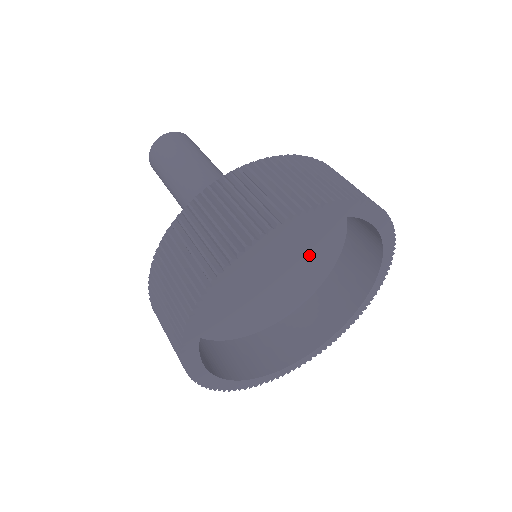
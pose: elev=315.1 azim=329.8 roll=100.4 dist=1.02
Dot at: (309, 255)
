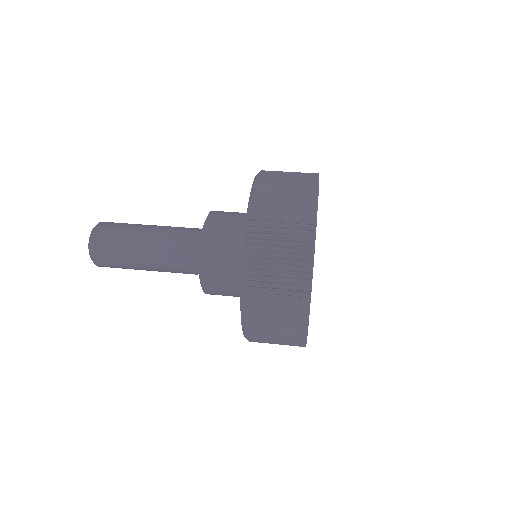
Dot at: occluded
